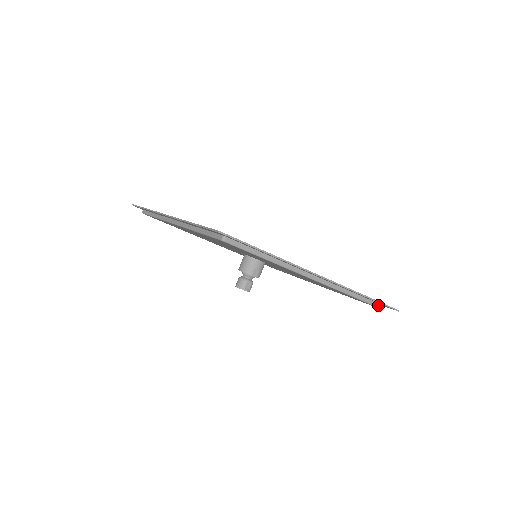
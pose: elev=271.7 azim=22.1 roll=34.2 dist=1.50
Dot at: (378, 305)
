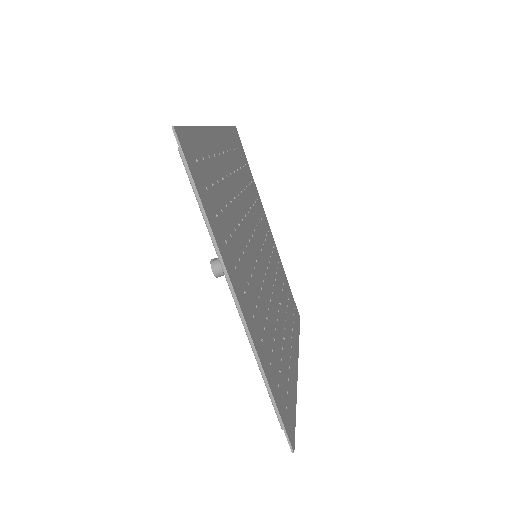
Dot at: occluded
